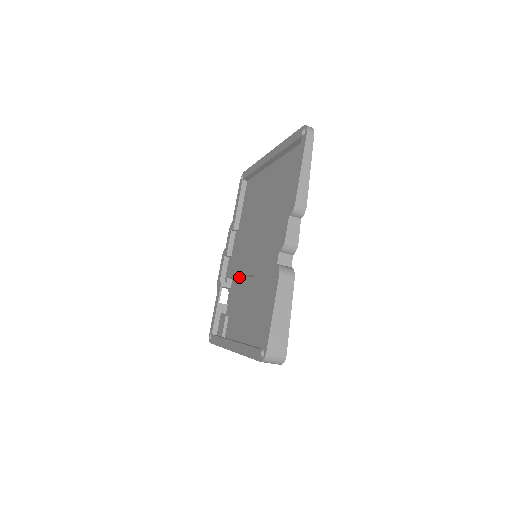
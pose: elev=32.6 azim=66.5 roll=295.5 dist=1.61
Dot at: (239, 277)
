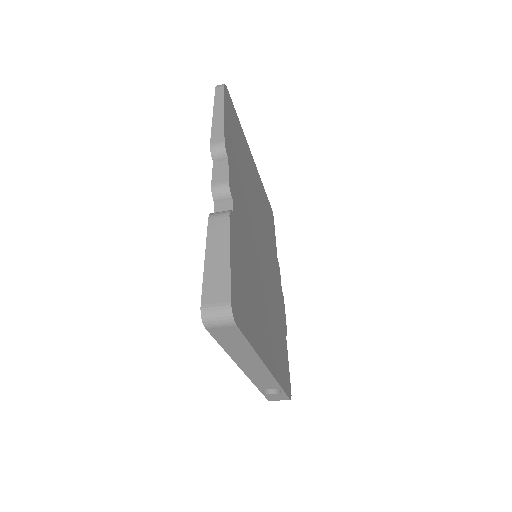
Dot at: occluded
